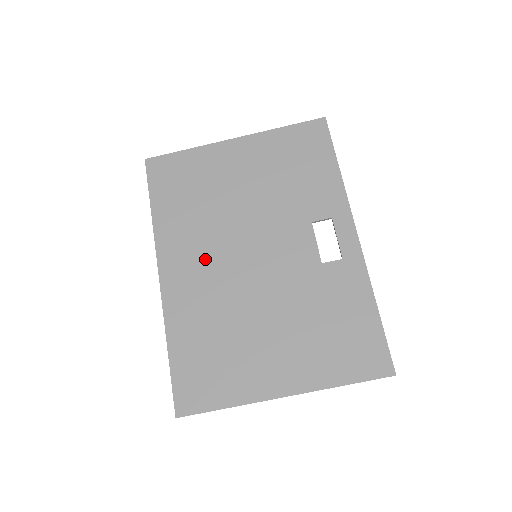
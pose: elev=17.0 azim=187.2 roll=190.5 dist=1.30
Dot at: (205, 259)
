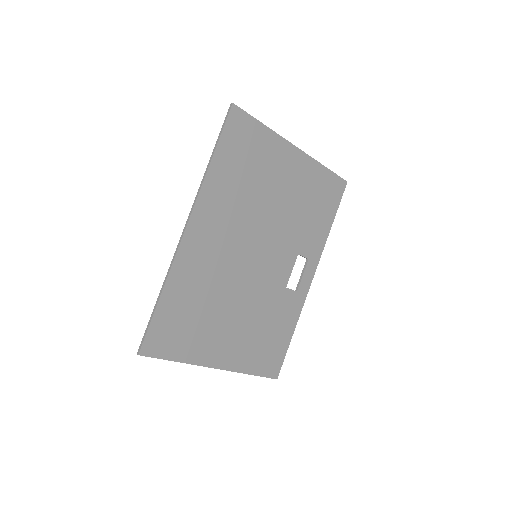
Dot at: (226, 236)
